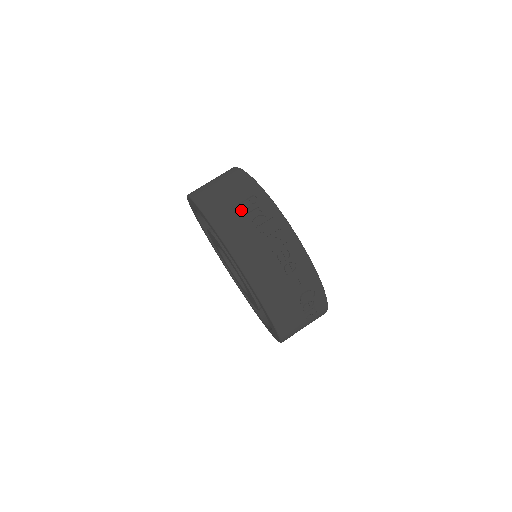
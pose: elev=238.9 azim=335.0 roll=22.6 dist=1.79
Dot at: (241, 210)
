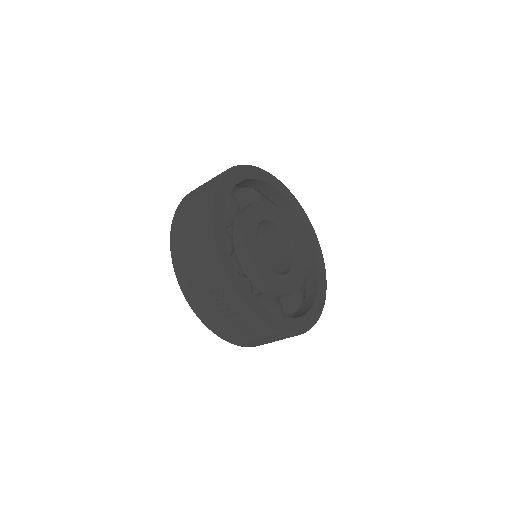
Dot at: (211, 299)
